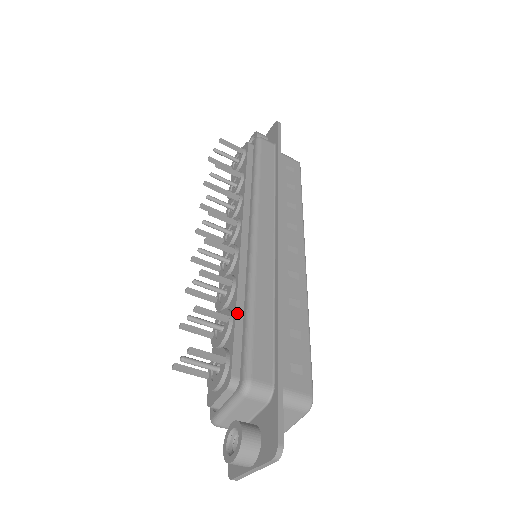
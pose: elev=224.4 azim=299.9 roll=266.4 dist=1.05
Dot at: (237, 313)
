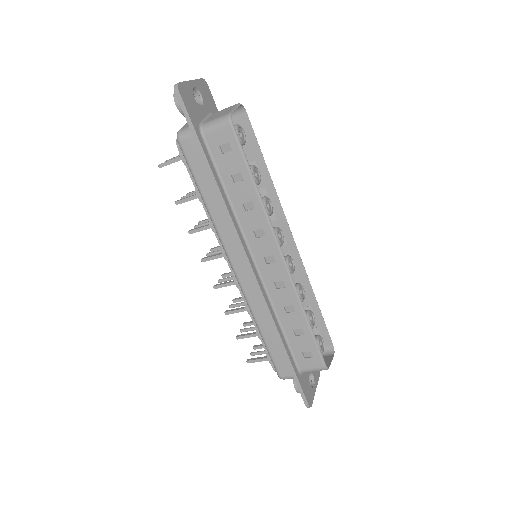
Dot at: (258, 333)
